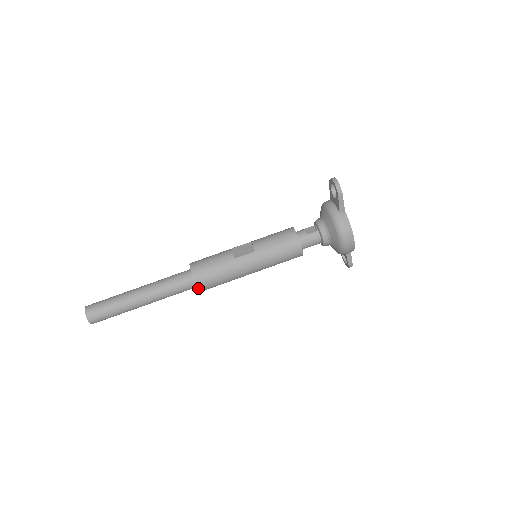
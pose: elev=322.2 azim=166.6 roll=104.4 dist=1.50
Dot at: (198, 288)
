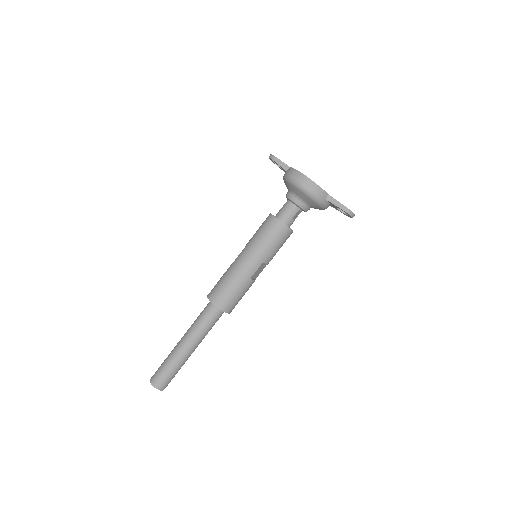
Dot at: (215, 305)
